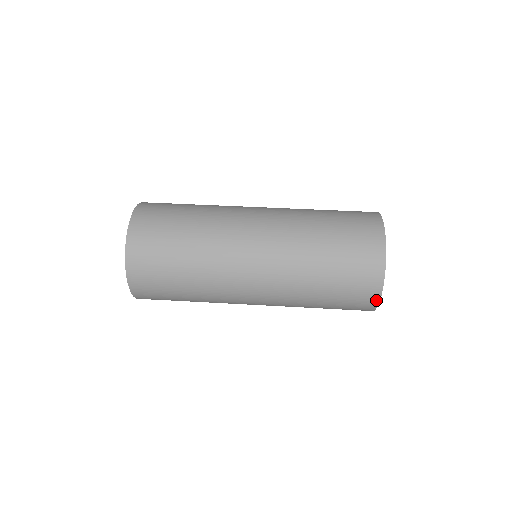
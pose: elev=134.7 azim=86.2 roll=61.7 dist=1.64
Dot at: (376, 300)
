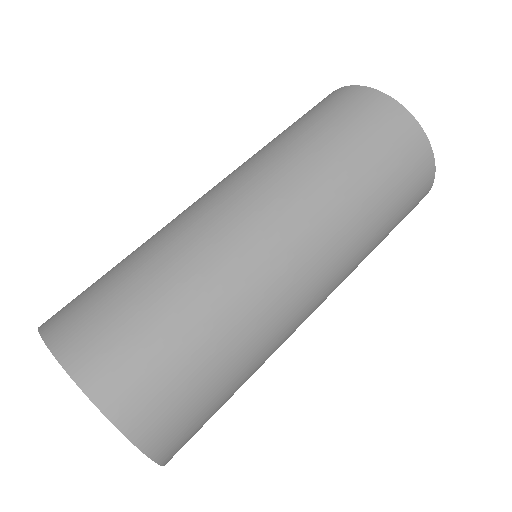
Dot at: (429, 153)
